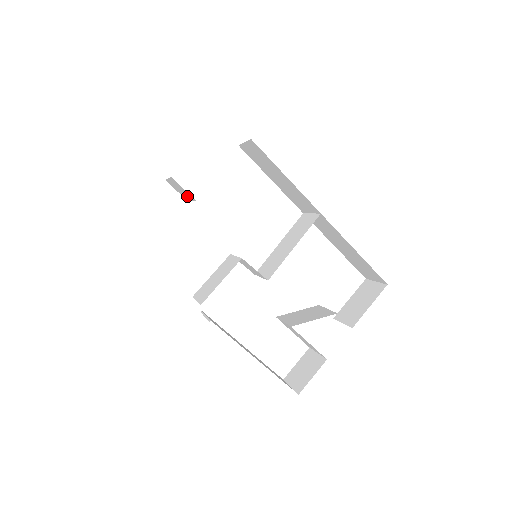
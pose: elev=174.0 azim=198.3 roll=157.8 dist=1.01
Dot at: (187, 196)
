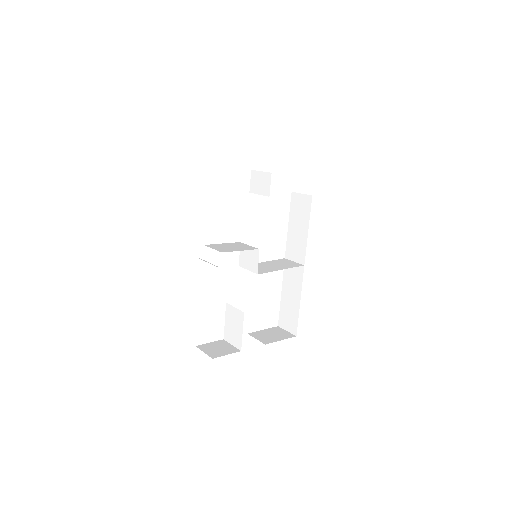
Dot at: (261, 189)
